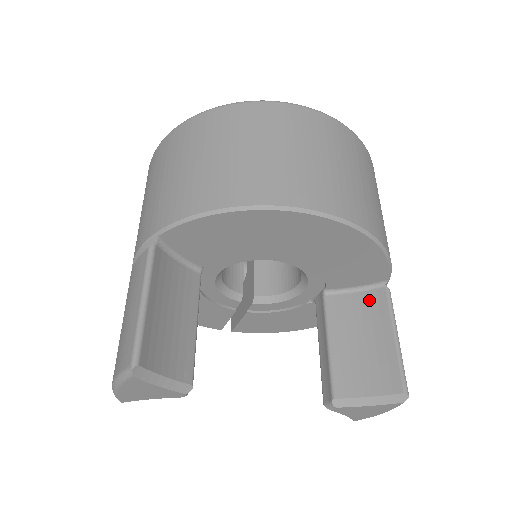
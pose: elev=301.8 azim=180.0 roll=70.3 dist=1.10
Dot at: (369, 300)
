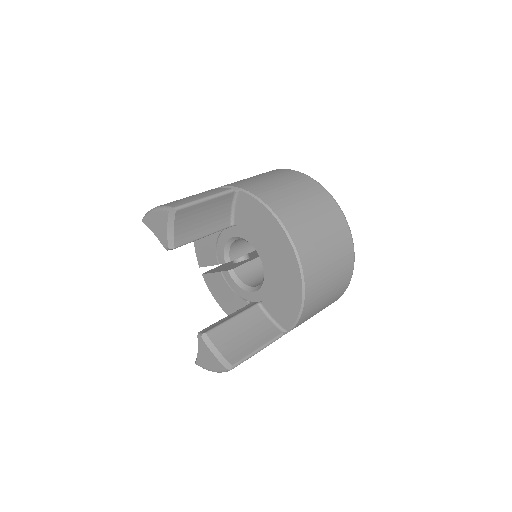
Dot at: (270, 328)
